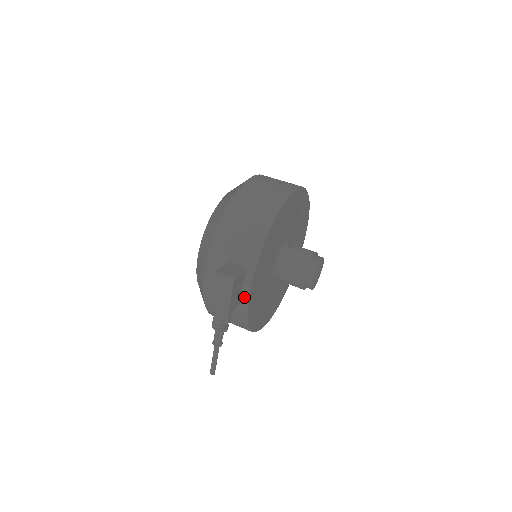
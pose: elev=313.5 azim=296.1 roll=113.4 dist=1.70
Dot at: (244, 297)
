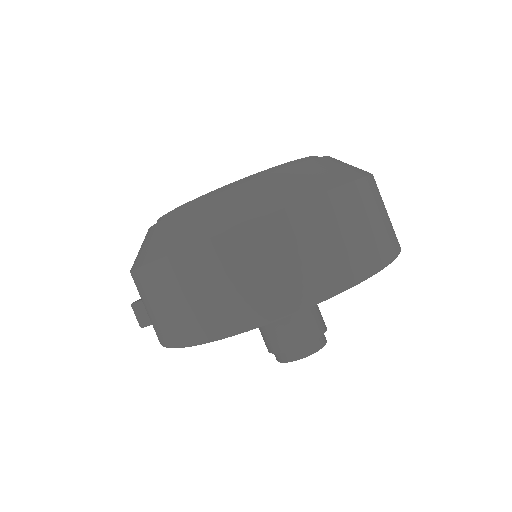
Dot at: occluded
